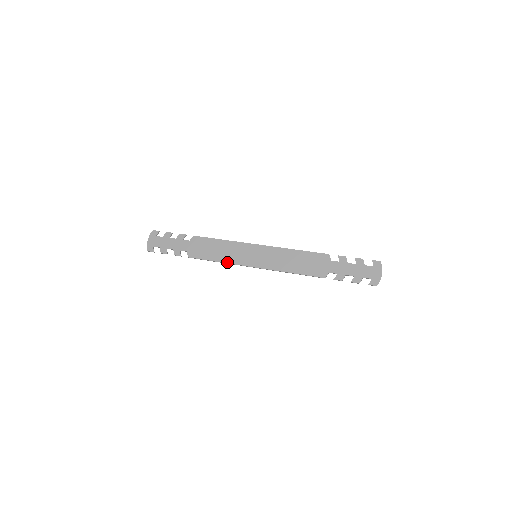
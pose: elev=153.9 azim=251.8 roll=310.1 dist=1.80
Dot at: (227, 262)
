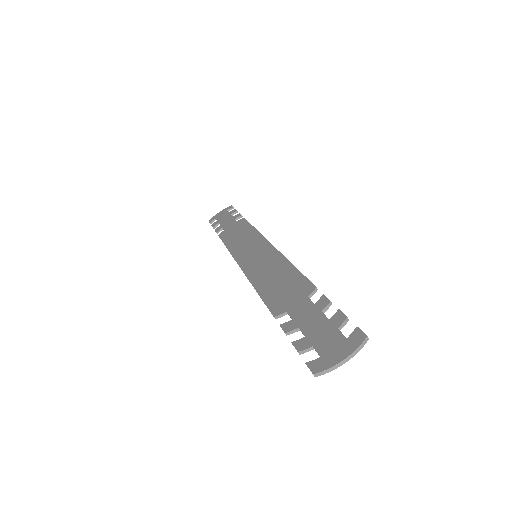
Dot at: (231, 251)
